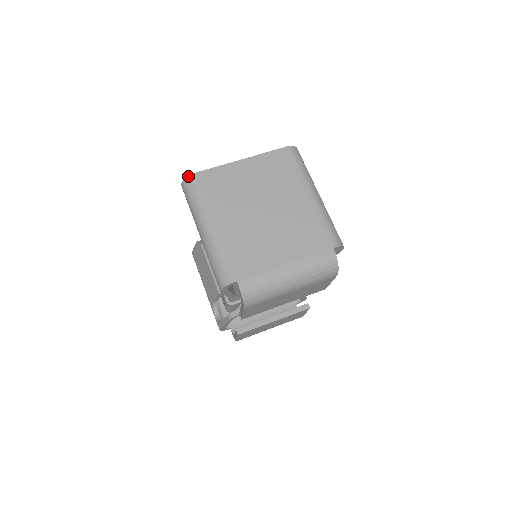
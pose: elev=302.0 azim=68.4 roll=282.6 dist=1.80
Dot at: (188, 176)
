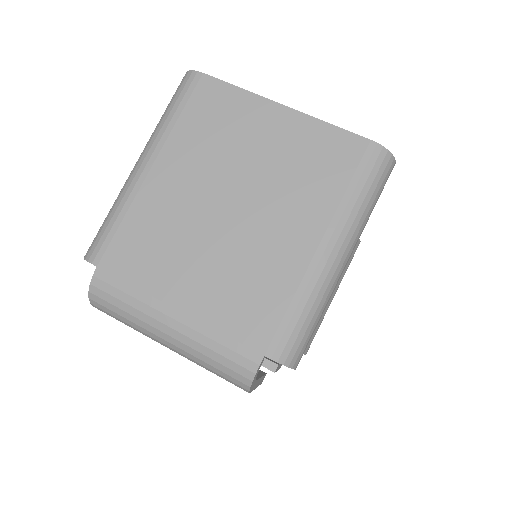
Dot at: (192, 70)
